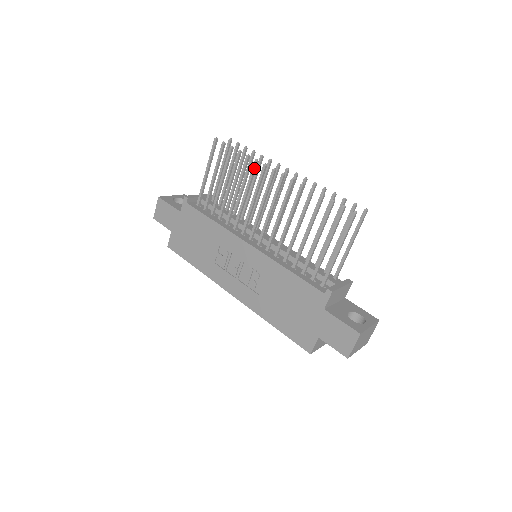
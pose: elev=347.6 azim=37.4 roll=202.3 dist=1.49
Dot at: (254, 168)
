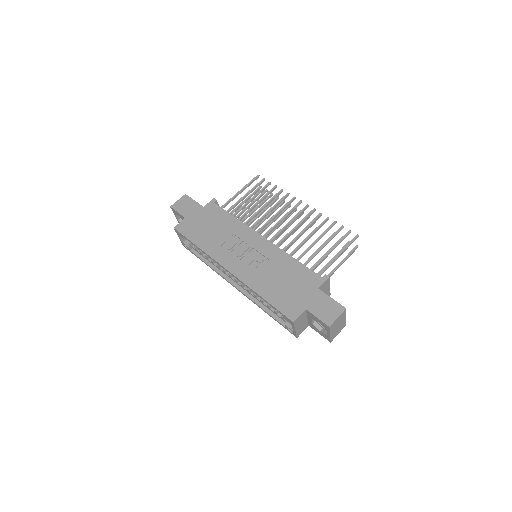
Dot at: (285, 197)
